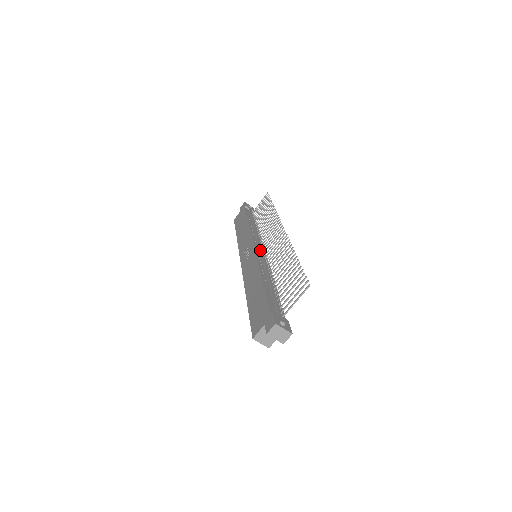
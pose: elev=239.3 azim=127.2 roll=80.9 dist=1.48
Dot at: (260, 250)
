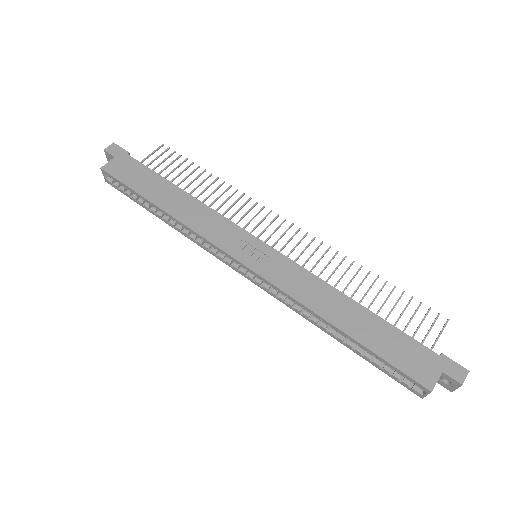
Dot at: occluded
